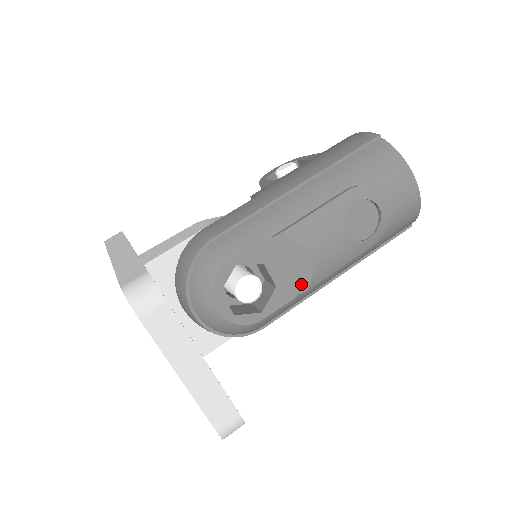
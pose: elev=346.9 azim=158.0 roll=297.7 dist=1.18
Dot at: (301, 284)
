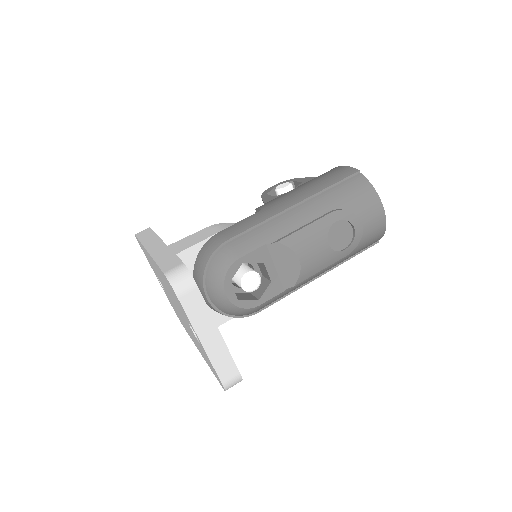
Dot at: (290, 281)
